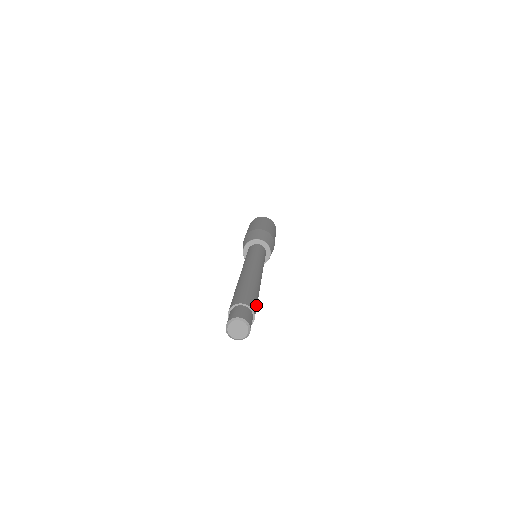
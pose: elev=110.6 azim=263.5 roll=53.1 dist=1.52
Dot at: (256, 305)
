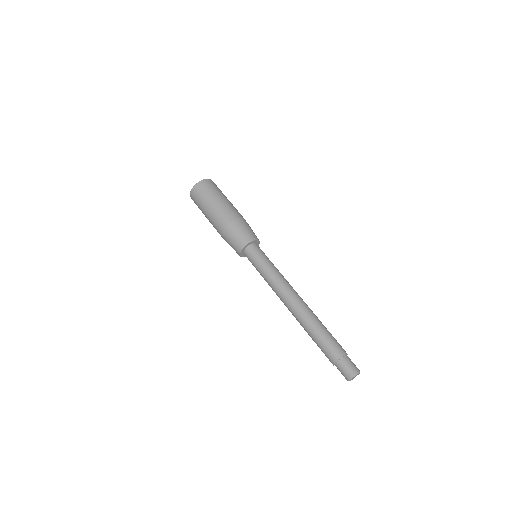
Dot at: (336, 341)
